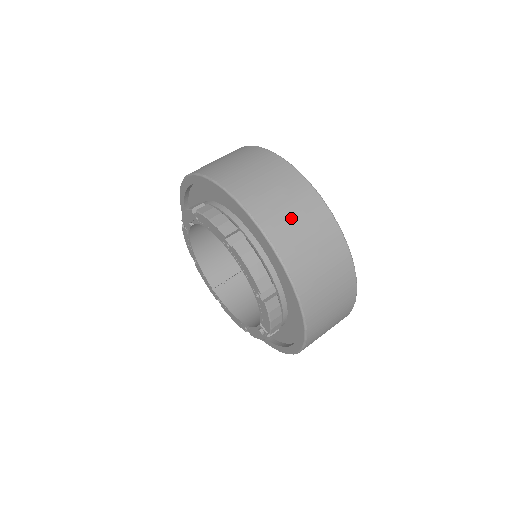
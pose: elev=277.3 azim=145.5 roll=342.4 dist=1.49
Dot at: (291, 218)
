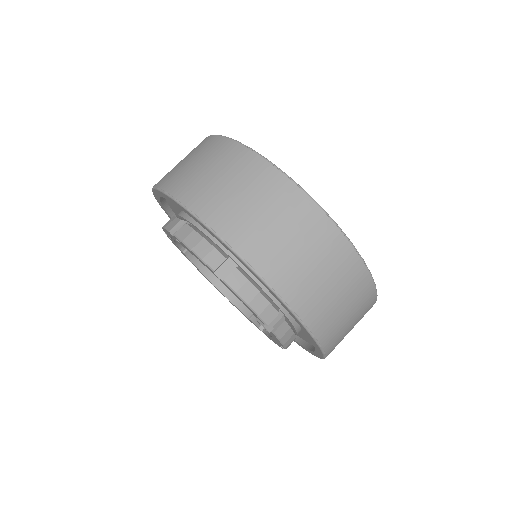
Dot at: (205, 175)
